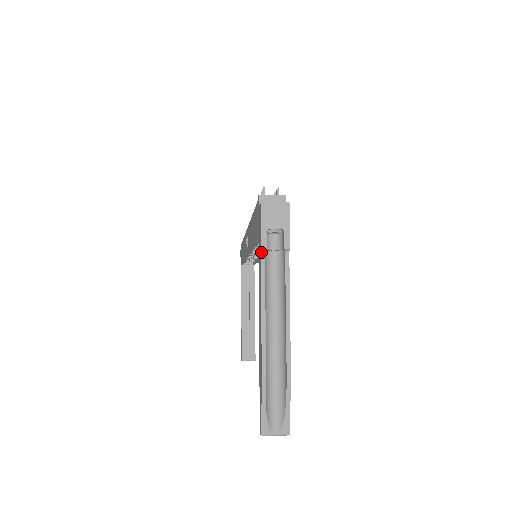
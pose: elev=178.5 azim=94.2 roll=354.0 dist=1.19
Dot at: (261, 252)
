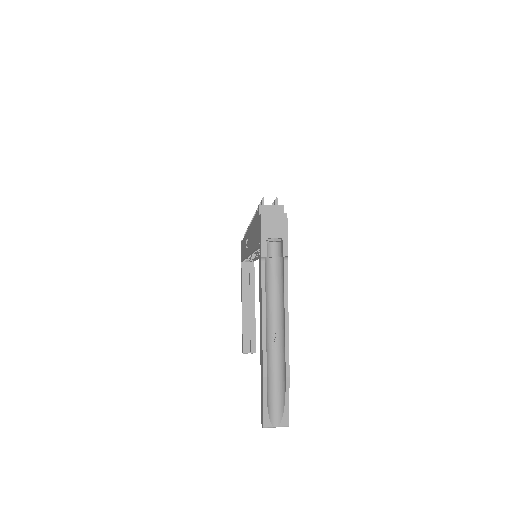
Dot at: (261, 260)
